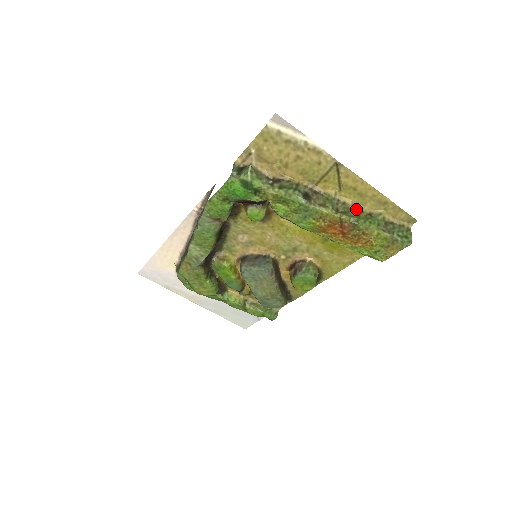
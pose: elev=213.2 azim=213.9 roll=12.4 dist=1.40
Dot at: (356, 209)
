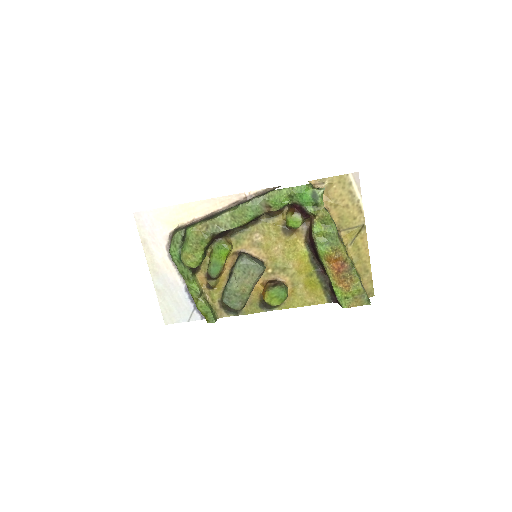
Dot at: (352, 262)
